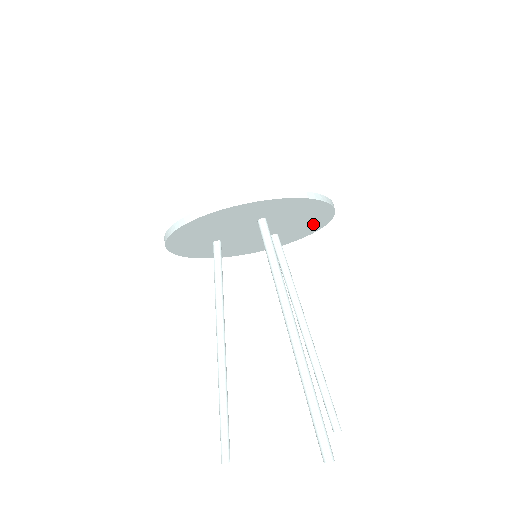
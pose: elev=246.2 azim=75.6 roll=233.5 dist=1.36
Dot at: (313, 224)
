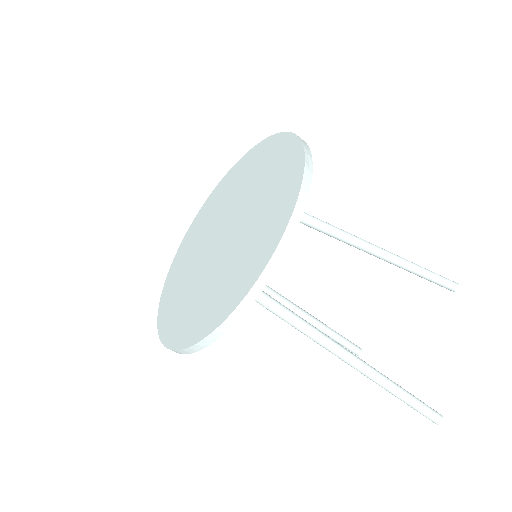
Dot at: occluded
